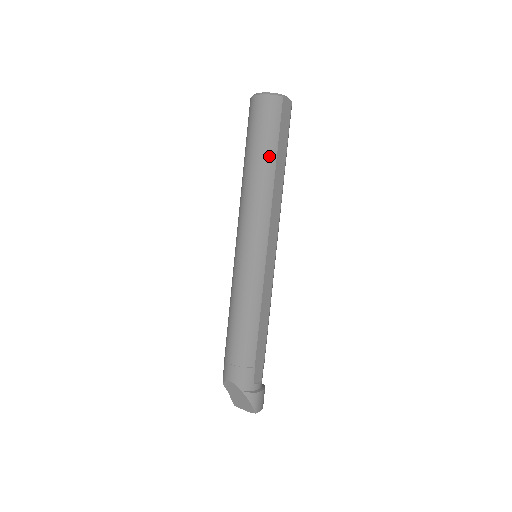
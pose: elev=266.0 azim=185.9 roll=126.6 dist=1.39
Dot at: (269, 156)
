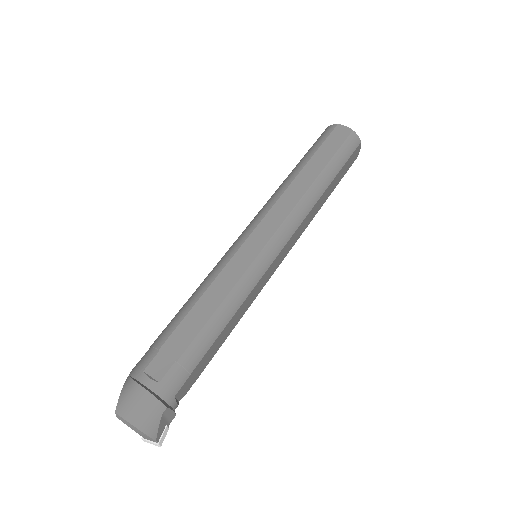
Dot at: (301, 163)
